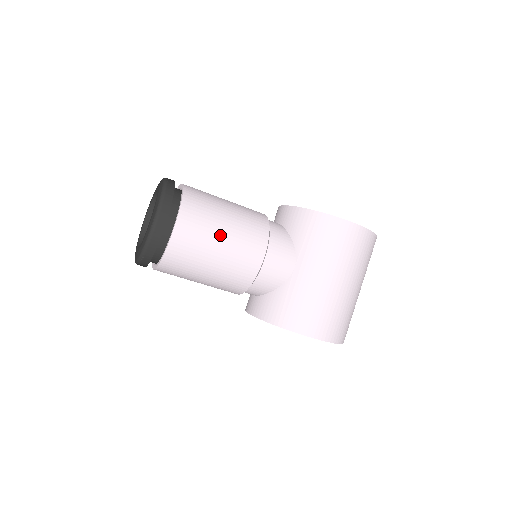
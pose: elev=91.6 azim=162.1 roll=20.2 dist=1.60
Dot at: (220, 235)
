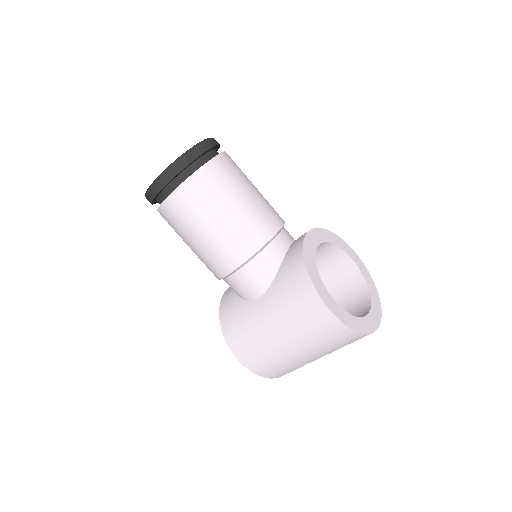
Dot at: (203, 228)
